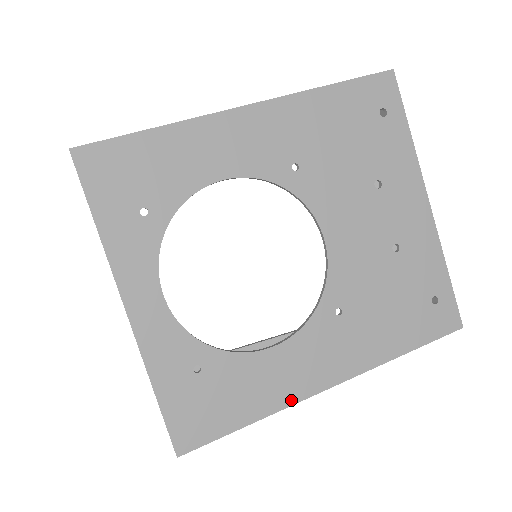
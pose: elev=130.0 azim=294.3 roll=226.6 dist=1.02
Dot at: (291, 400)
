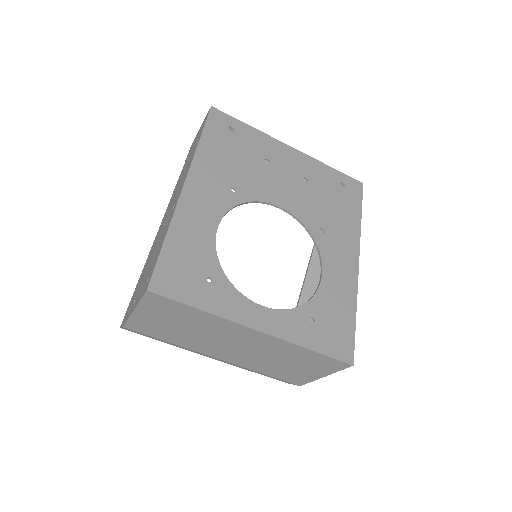
Dot at: (355, 288)
